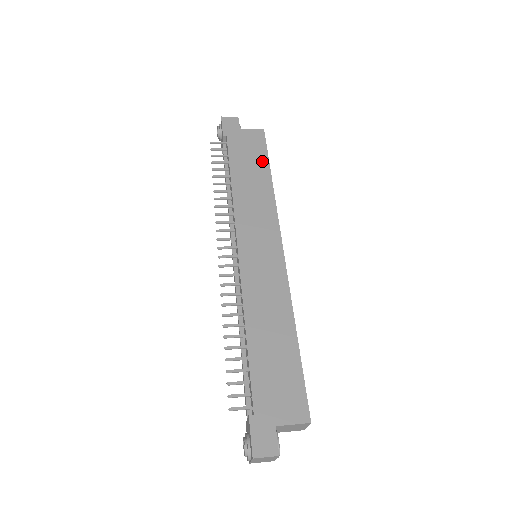
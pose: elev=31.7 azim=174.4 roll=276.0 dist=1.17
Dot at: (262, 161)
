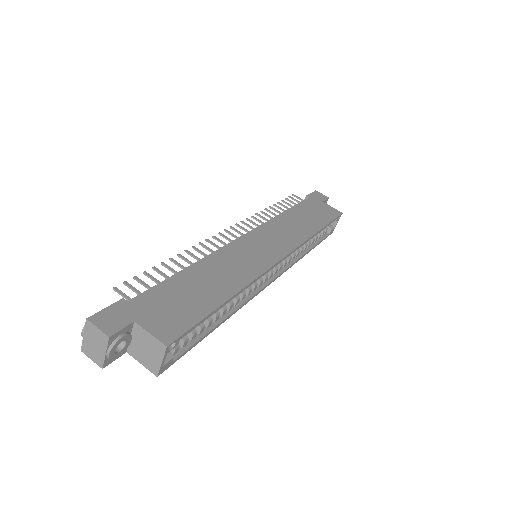
Dot at: (322, 221)
